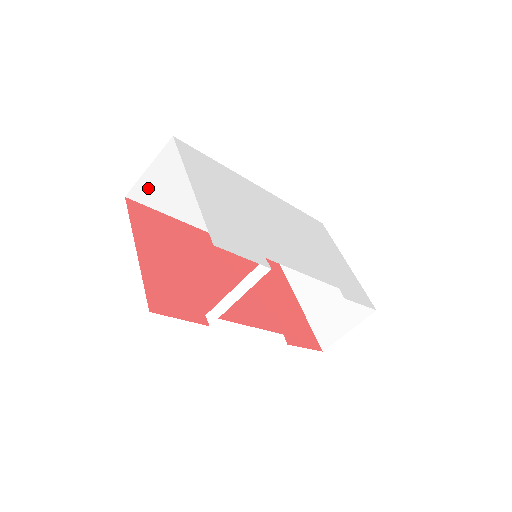
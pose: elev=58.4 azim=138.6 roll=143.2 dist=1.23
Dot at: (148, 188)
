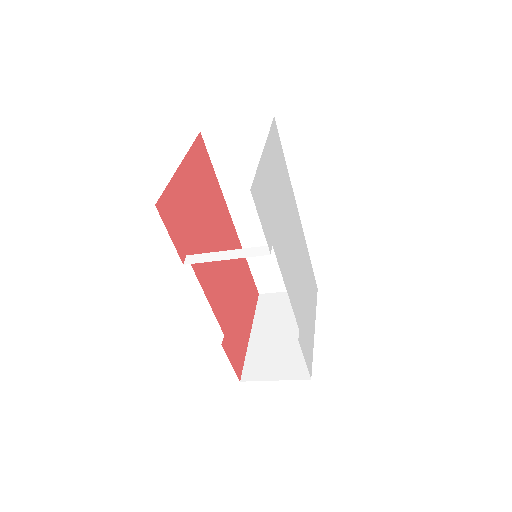
Dot at: (222, 140)
